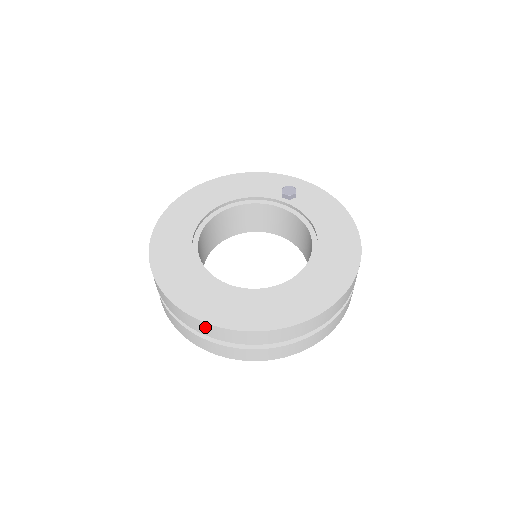
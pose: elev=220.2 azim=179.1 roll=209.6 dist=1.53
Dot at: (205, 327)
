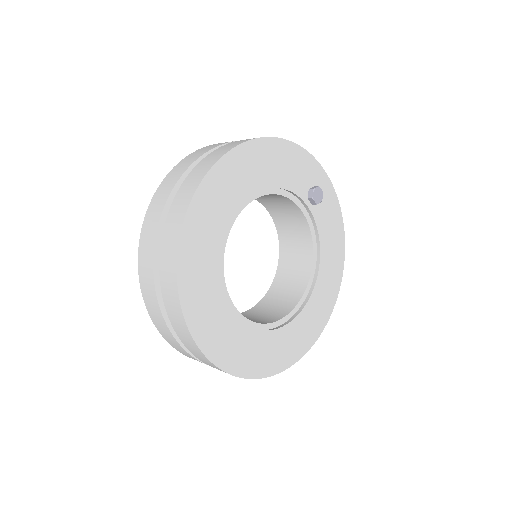
Dot at: (218, 369)
